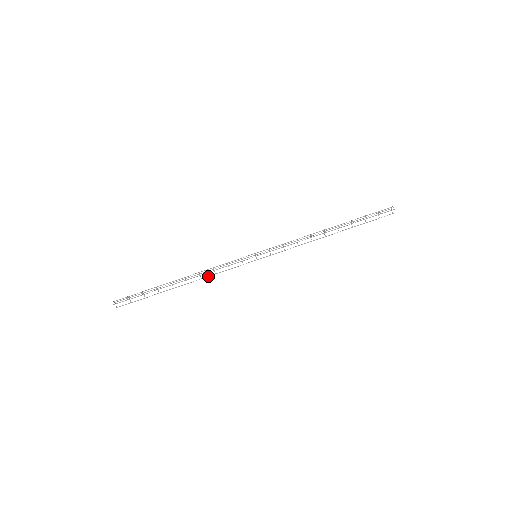
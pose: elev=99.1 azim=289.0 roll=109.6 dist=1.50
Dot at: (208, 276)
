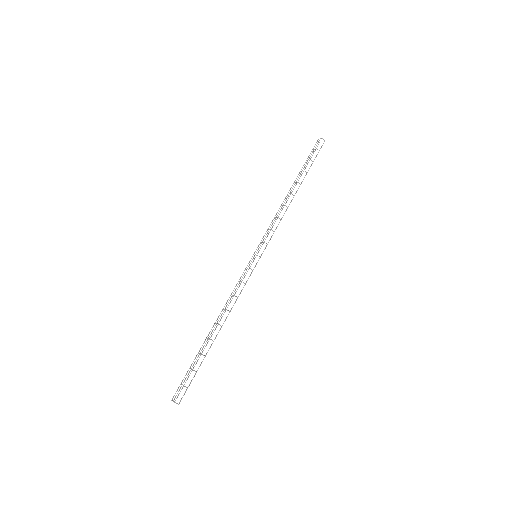
Dot at: occluded
